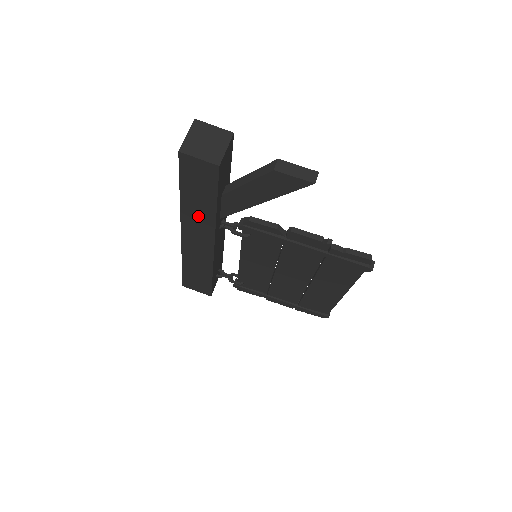
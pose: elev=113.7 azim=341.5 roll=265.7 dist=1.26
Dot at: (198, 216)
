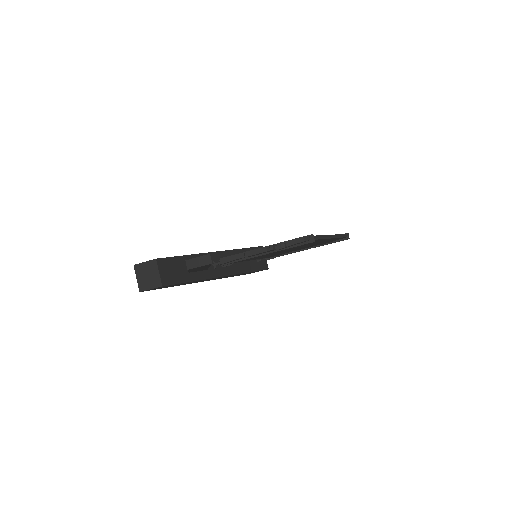
Dot at: (192, 282)
